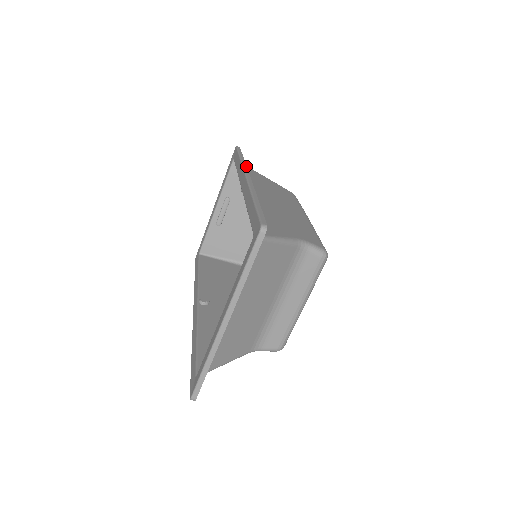
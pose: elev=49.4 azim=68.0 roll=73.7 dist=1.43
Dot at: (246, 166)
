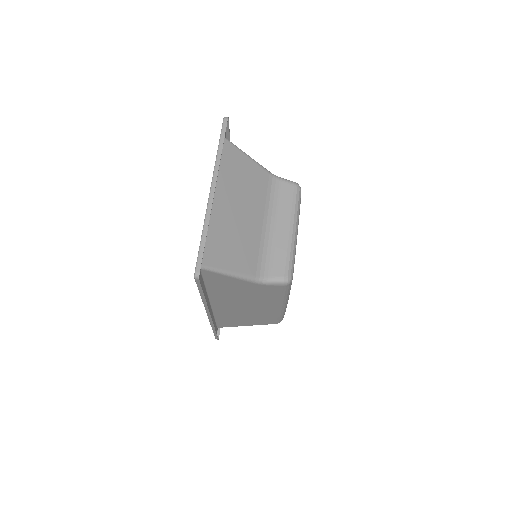
Dot at: occluded
